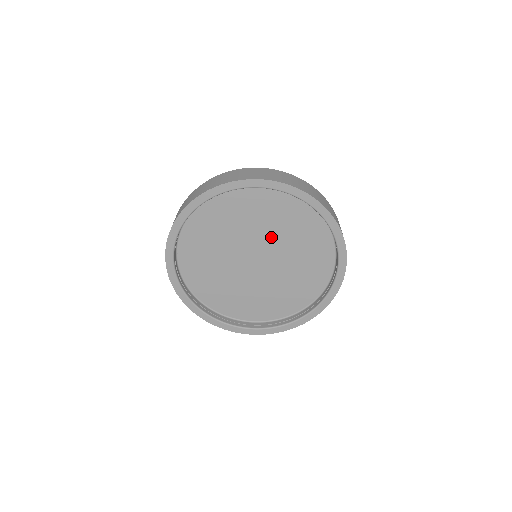
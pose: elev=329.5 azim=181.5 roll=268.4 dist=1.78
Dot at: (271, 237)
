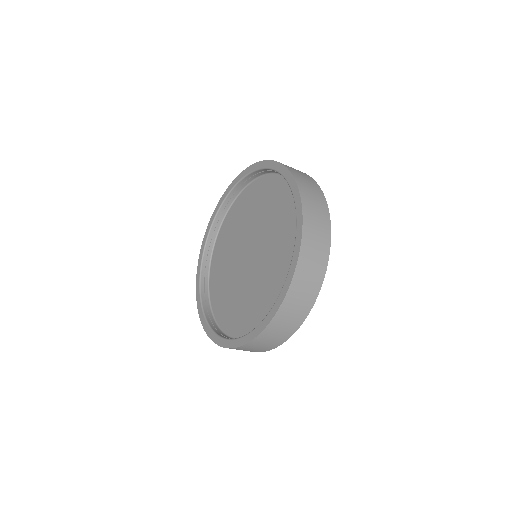
Dot at: (267, 232)
